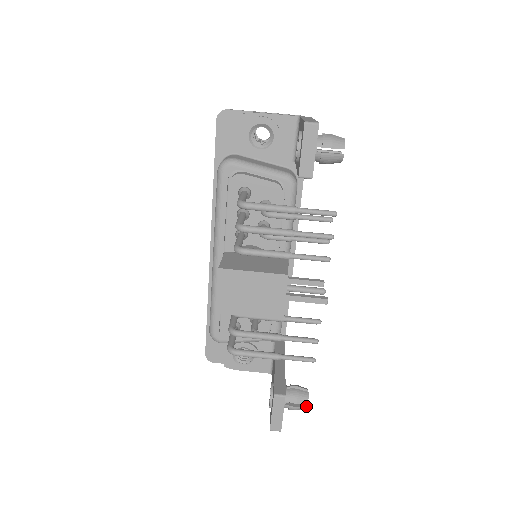
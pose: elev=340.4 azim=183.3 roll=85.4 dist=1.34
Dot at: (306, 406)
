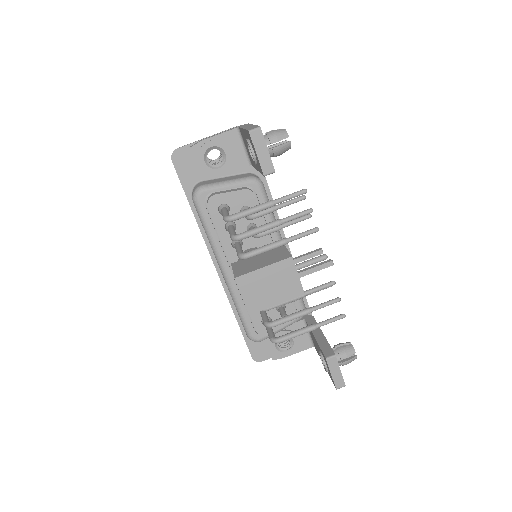
Dot at: (355, 356)
